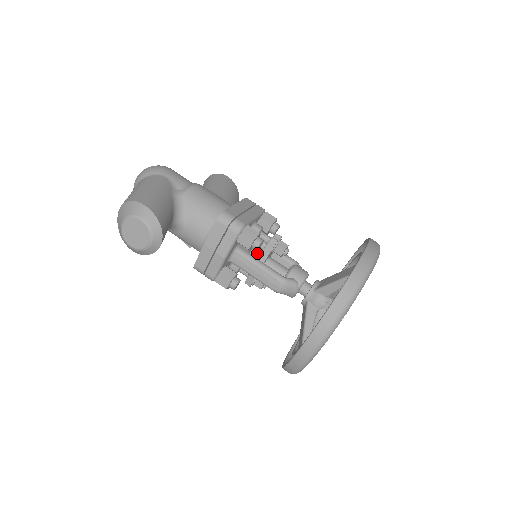
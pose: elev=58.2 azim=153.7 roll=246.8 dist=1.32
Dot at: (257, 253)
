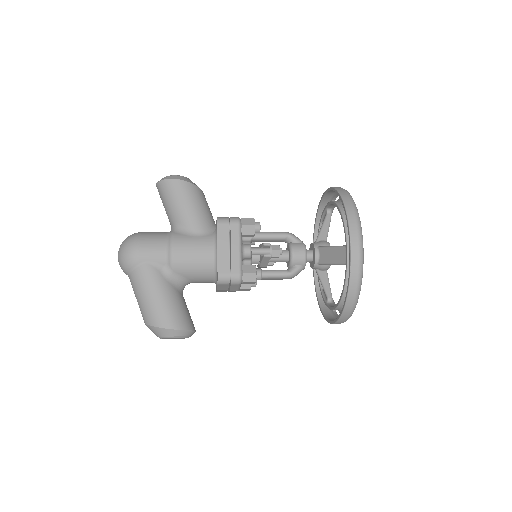
Dot at: (257, 261)
